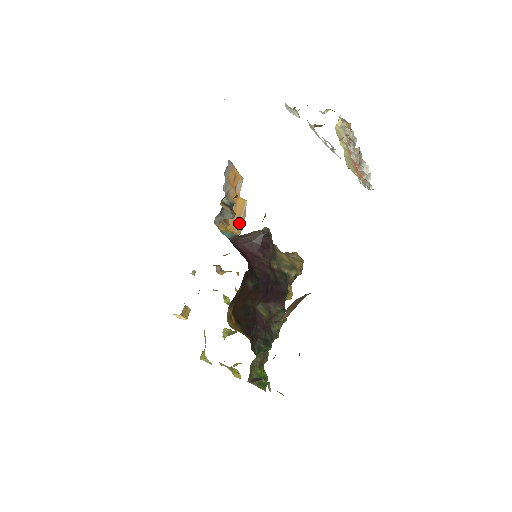
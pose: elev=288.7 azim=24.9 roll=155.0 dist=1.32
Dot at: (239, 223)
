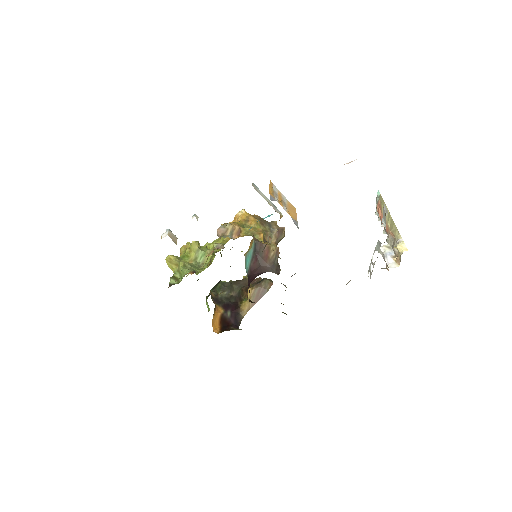
Dot at: occluded
